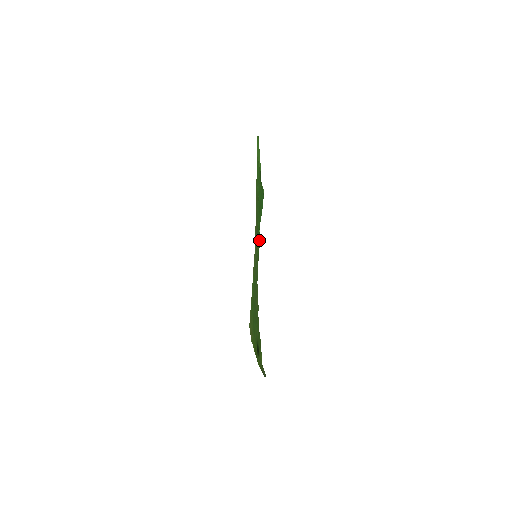
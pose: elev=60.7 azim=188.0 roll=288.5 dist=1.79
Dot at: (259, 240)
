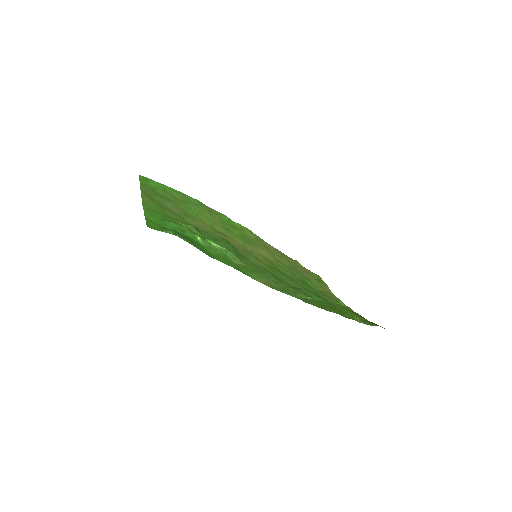
Dot at: (224, 263)
